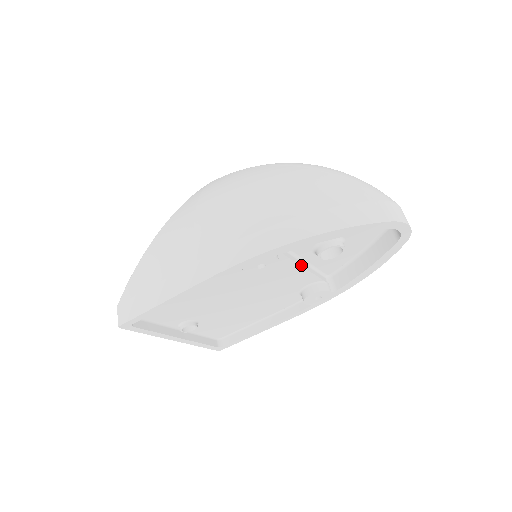
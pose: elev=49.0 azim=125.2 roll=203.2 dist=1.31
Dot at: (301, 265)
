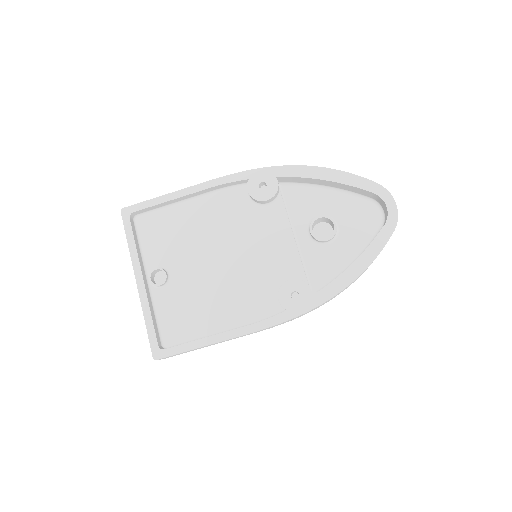
Dot at: (293, 234)
